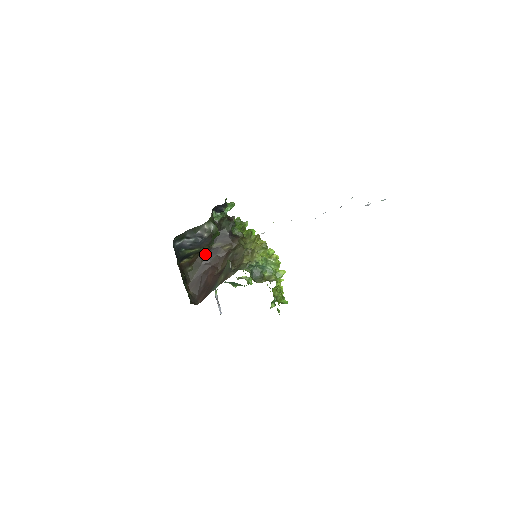
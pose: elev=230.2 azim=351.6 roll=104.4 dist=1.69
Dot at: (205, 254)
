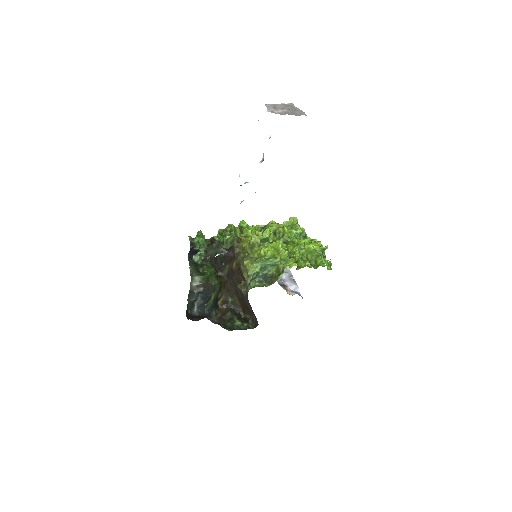
Dot at: (228, 282)
